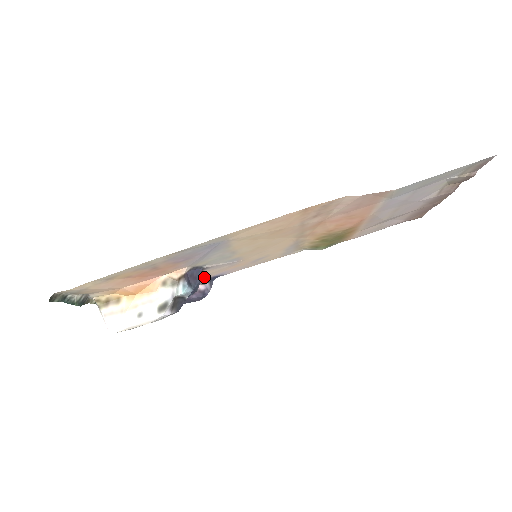
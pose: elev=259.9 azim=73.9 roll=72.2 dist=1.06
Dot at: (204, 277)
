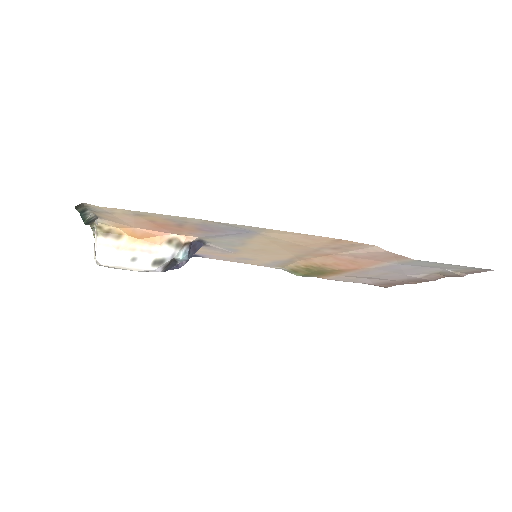
Dot at: occluded
